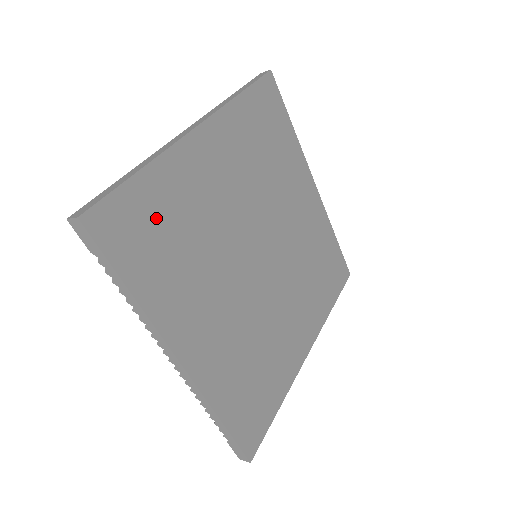
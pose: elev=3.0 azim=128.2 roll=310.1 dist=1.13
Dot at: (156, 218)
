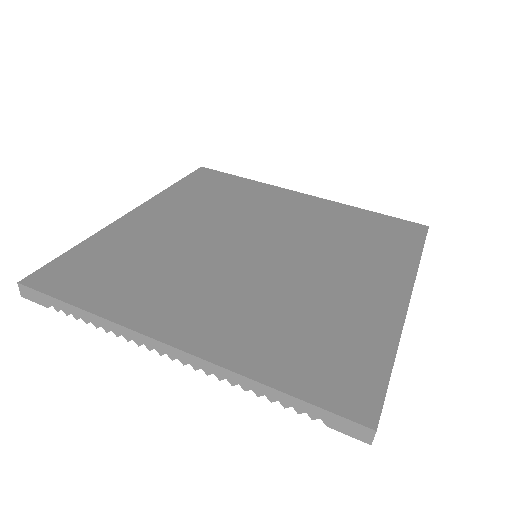
Dot at: (103, 263)
